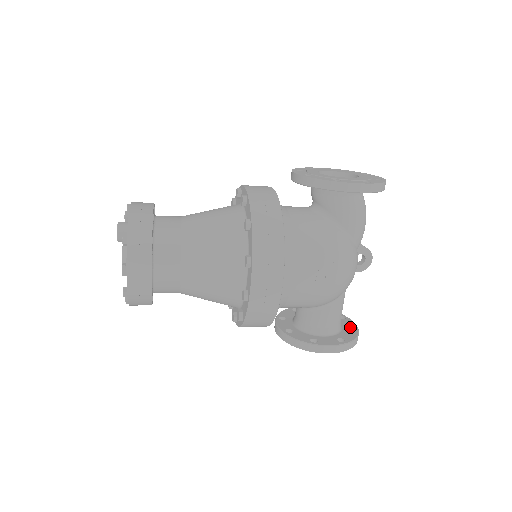
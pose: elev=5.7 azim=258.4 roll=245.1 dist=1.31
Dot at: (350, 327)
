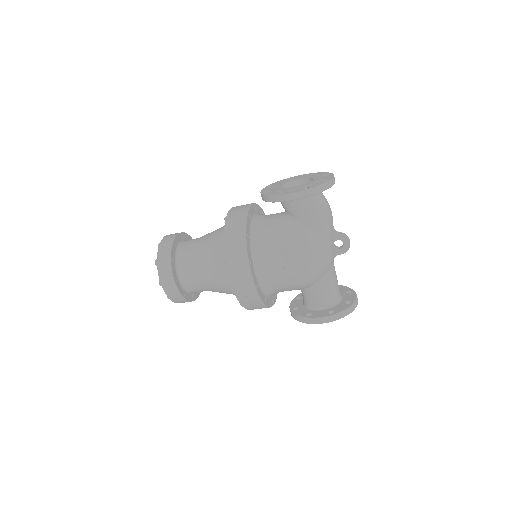
Dot at: (349, 300)
